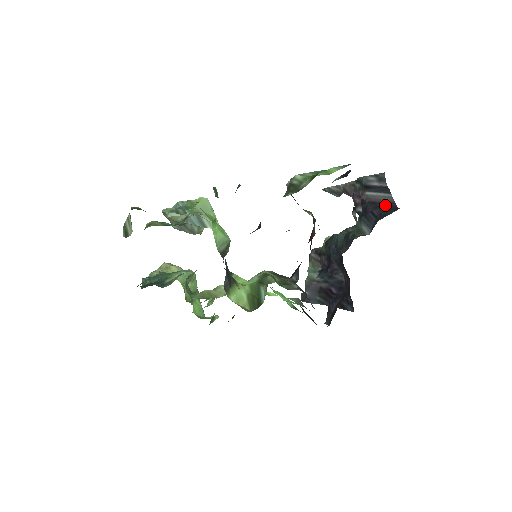
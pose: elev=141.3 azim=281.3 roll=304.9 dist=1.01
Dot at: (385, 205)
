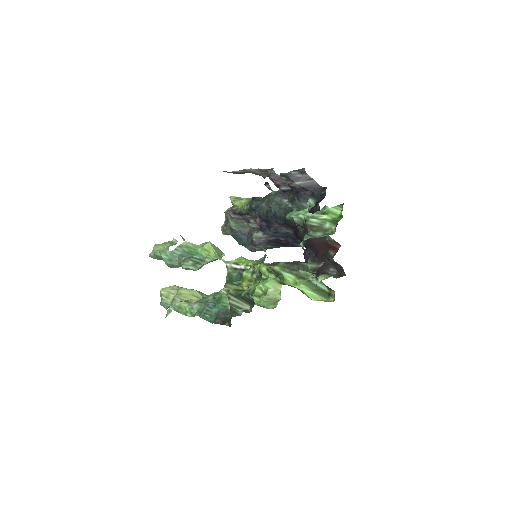
Dot at: (313, 188)
